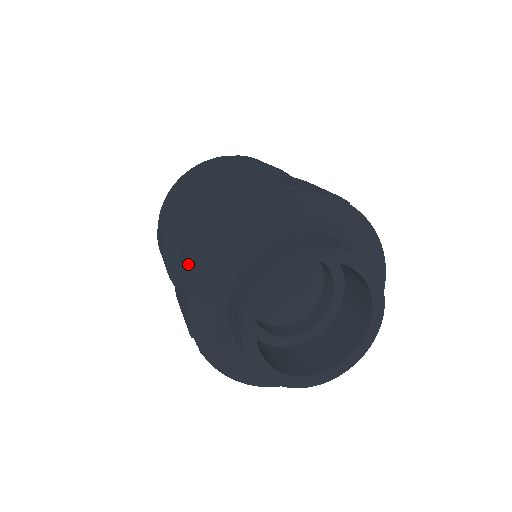
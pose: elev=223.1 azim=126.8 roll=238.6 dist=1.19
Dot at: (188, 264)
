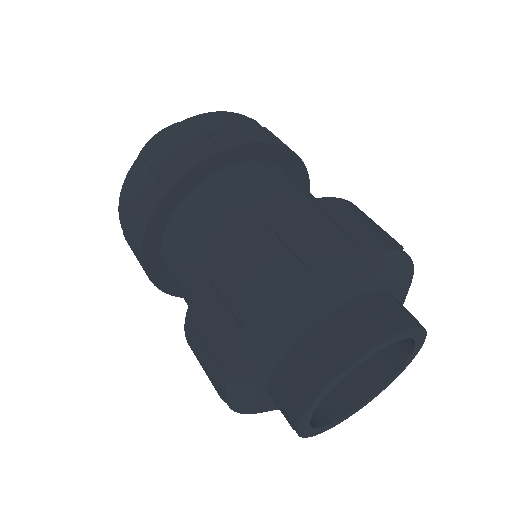
Dot at: (282, 278)
